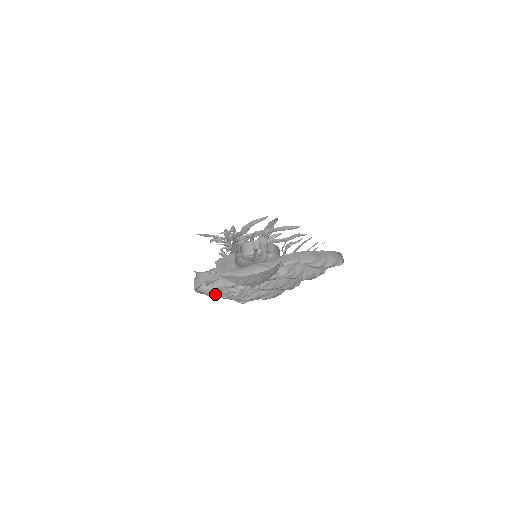
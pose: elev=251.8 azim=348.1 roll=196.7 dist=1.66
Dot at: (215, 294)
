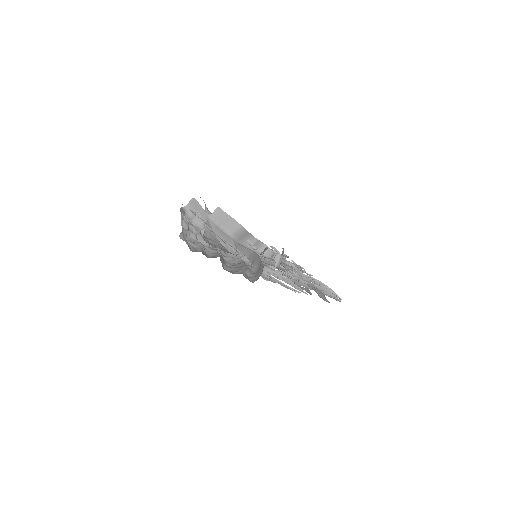
Dot at: occluded
